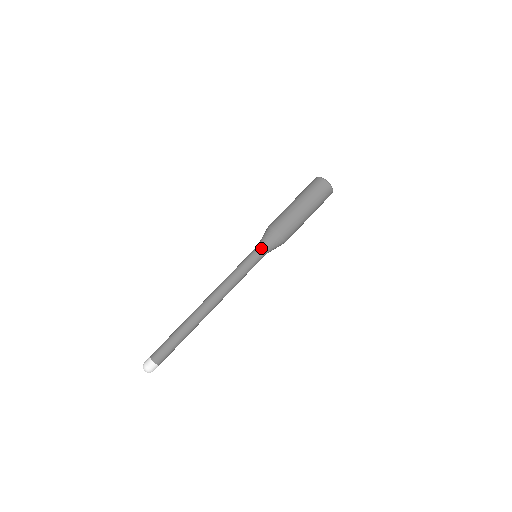
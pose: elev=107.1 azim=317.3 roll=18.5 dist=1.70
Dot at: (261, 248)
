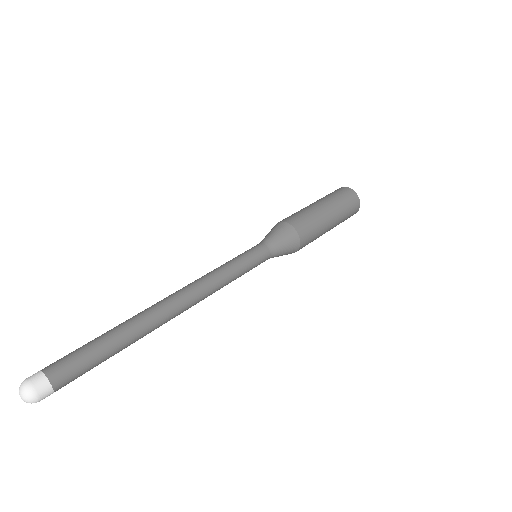
Dot at: (270, 249)
